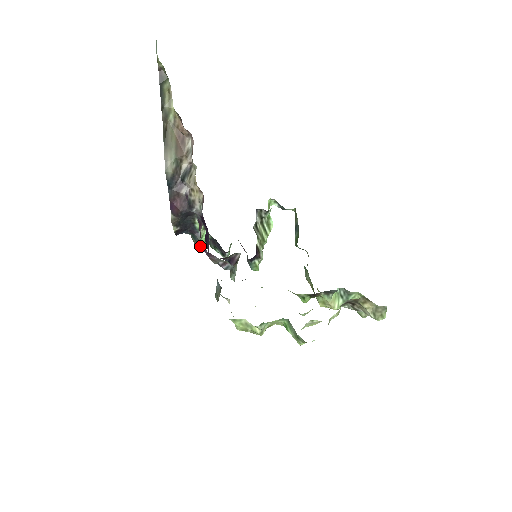
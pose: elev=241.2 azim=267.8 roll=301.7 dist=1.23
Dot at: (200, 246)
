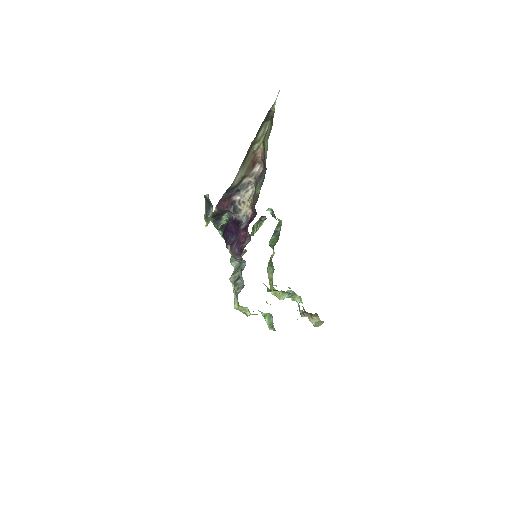
Dot at: occluded
